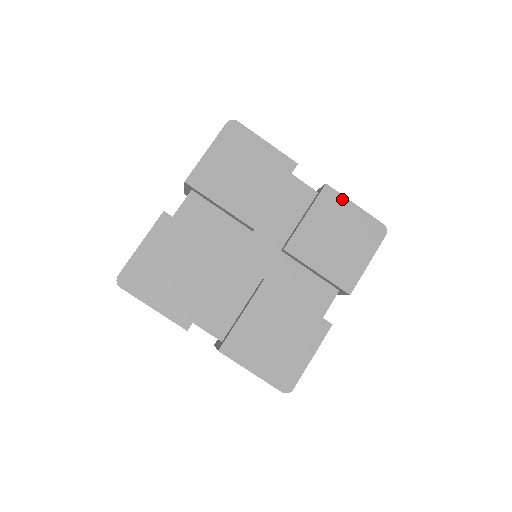
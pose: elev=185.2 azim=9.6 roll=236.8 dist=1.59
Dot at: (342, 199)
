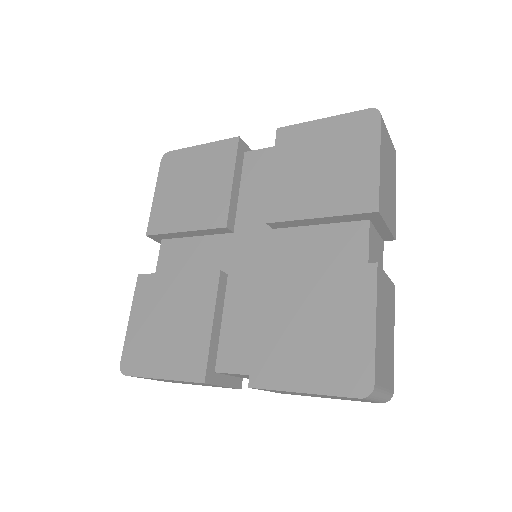
Dot at: (303, 127)
